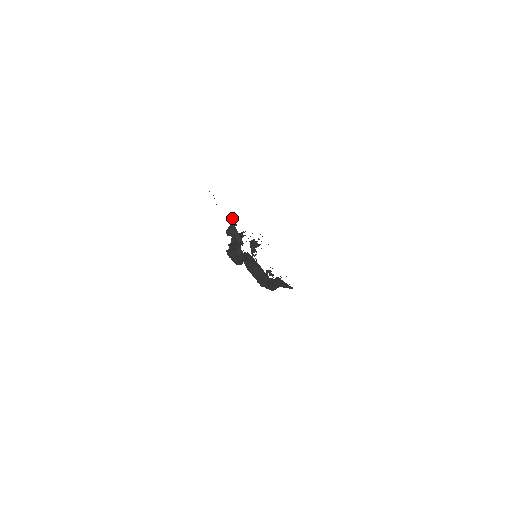
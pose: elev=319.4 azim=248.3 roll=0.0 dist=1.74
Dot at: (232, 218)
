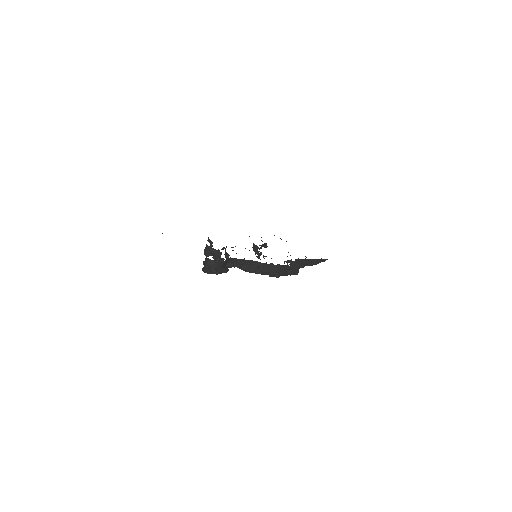
Dot at: (209, 241)
